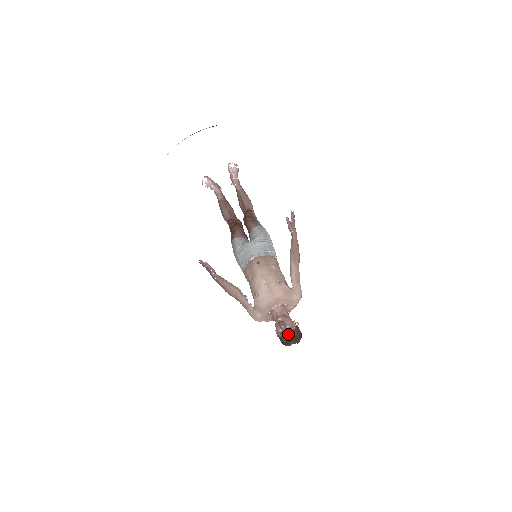
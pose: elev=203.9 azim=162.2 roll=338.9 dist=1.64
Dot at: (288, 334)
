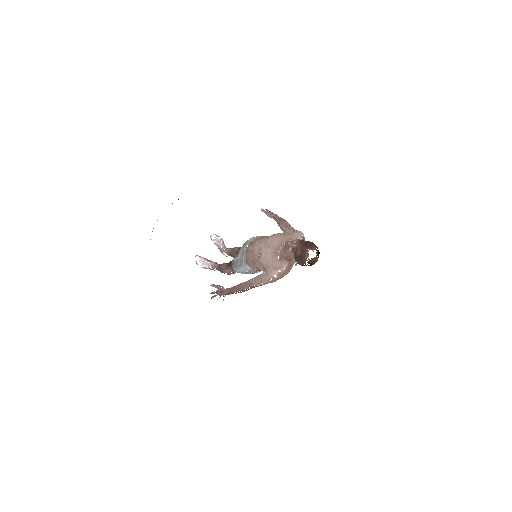
Dot at: (298, 244)
